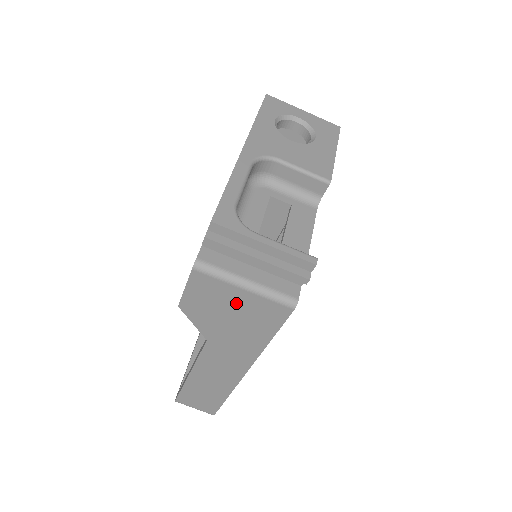
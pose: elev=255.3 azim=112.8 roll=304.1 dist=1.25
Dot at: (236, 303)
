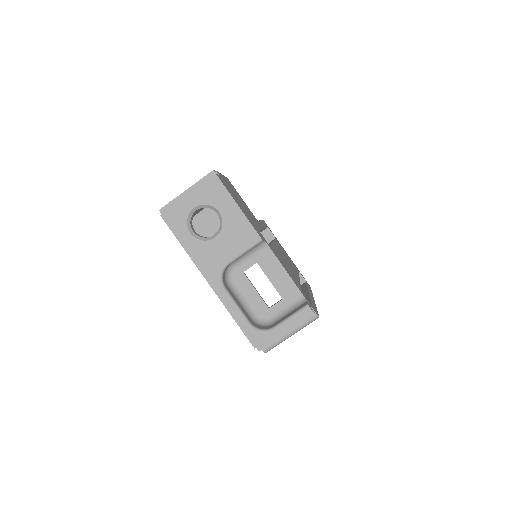
Dot at: occluded
